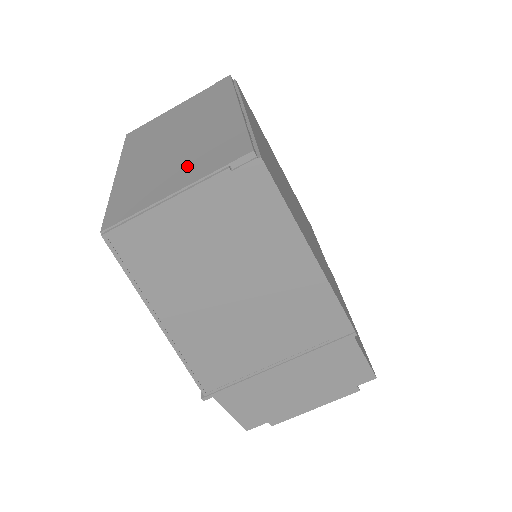
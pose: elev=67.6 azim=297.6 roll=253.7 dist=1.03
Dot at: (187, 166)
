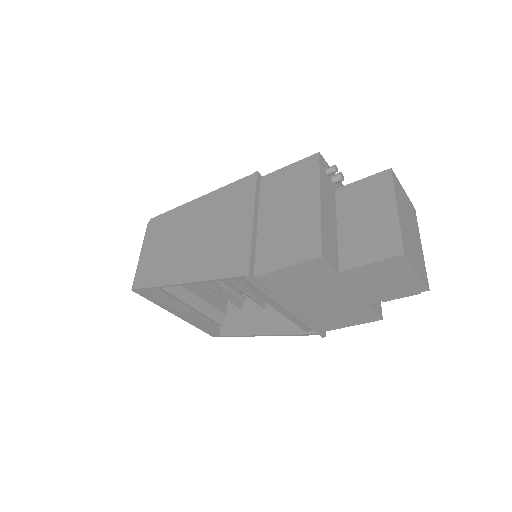
Dot at: occluded
